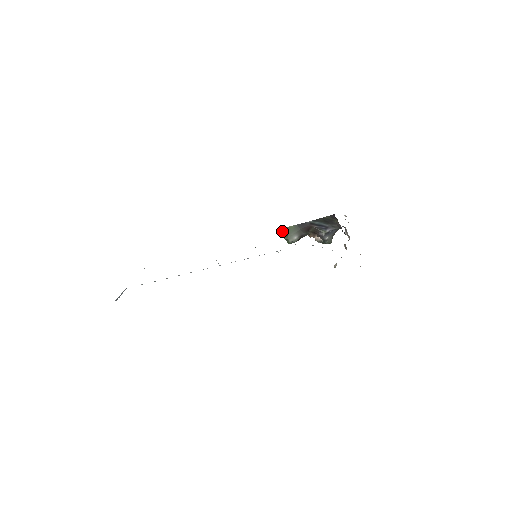
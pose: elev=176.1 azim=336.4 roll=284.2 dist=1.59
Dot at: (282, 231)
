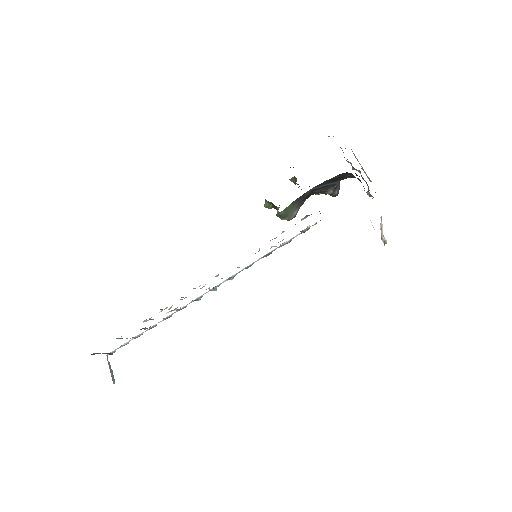
Dot at: (265, 204)
